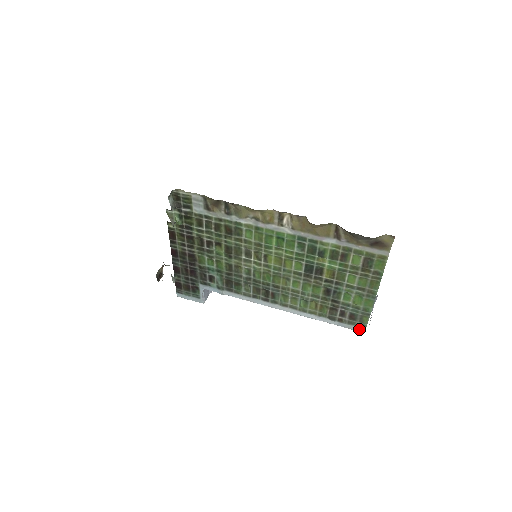
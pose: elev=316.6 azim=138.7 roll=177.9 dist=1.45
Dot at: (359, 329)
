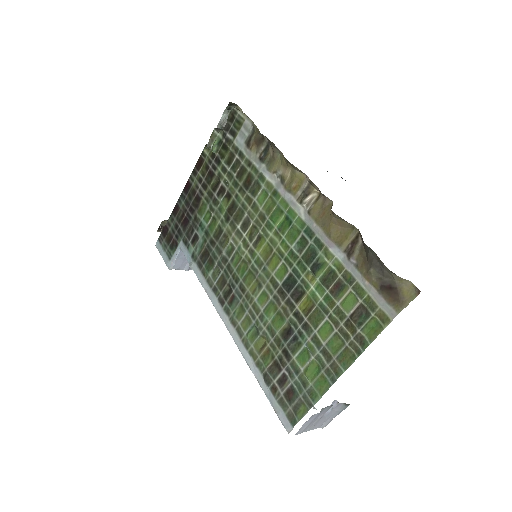
Dot at: (285, 421)
